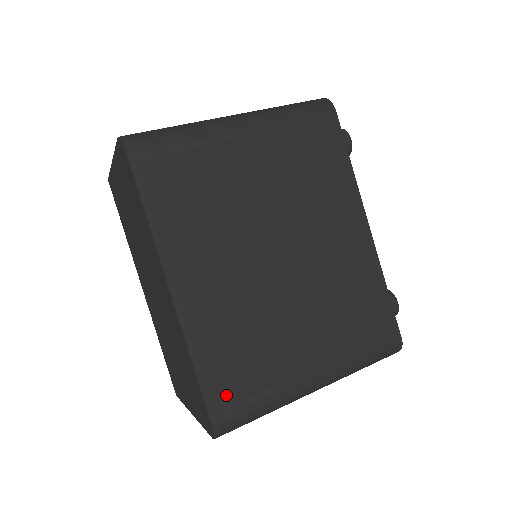
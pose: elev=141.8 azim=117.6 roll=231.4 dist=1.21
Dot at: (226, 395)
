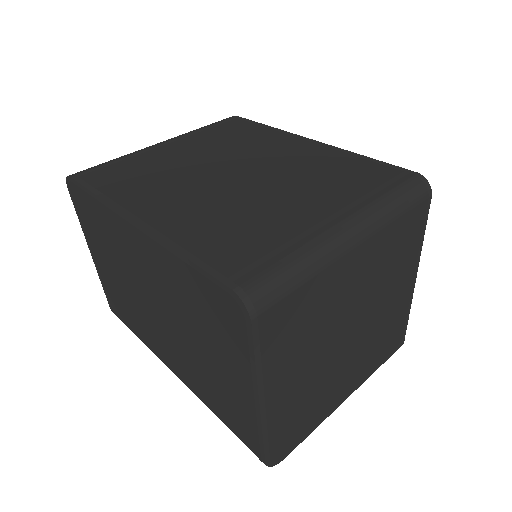
Dot at: (234, 262)
